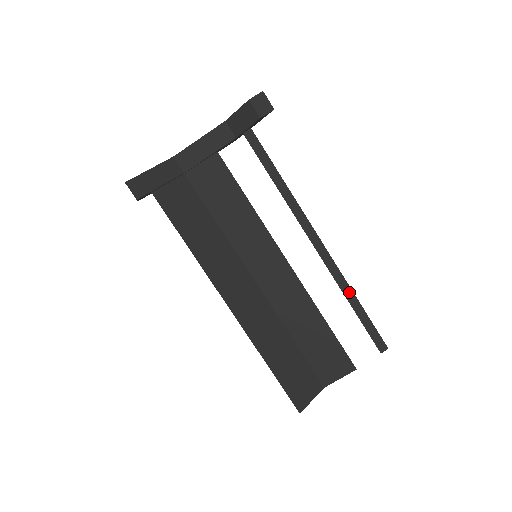
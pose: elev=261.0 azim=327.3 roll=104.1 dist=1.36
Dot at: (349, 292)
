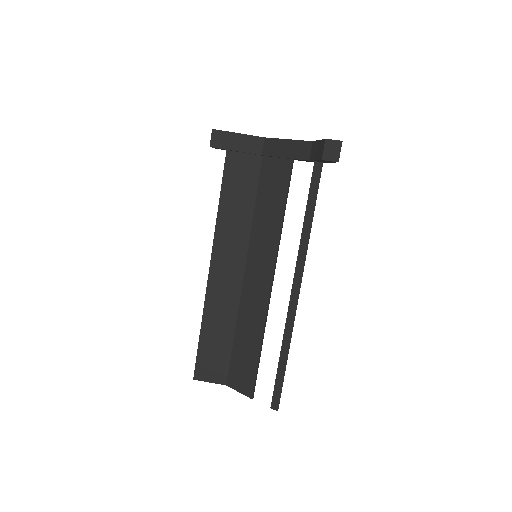
Dot at: (287, 345)
